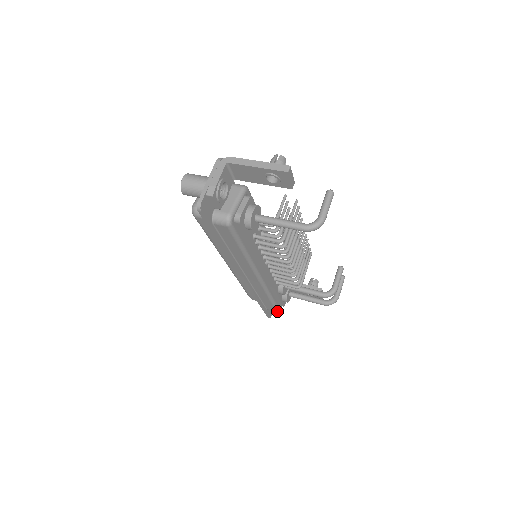
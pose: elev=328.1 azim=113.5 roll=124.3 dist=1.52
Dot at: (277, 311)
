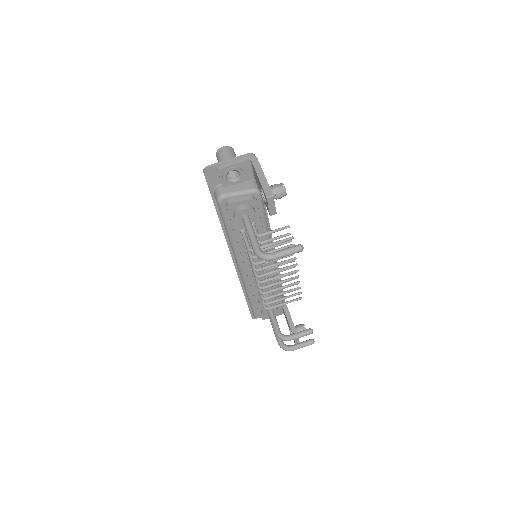
Dot at: (255, 316)
